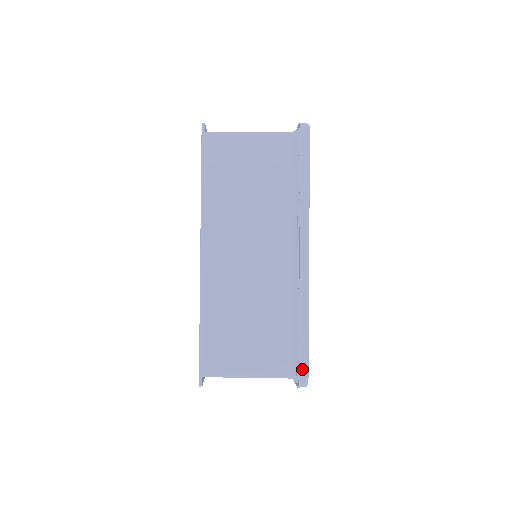
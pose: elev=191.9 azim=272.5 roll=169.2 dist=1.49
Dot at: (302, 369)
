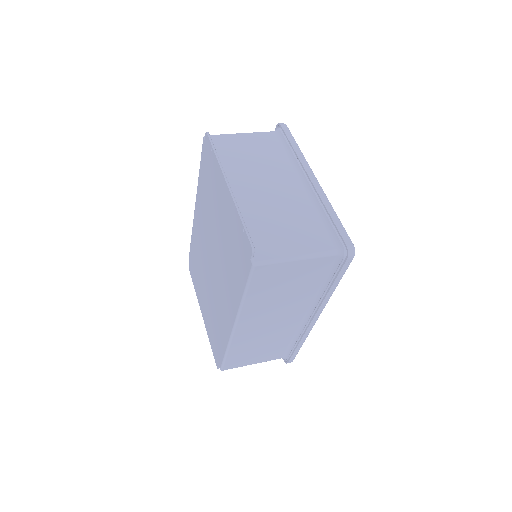
Dot at: (291, 359)
